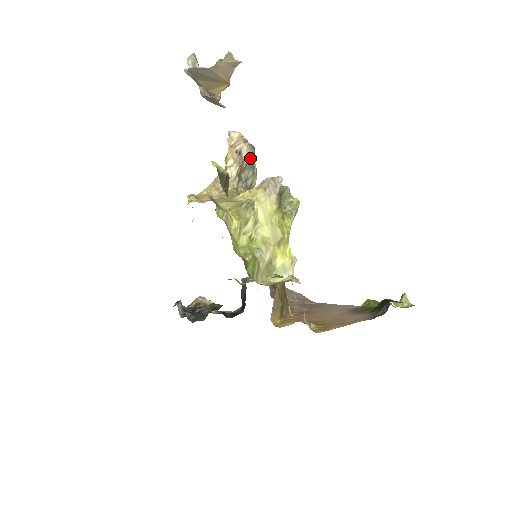
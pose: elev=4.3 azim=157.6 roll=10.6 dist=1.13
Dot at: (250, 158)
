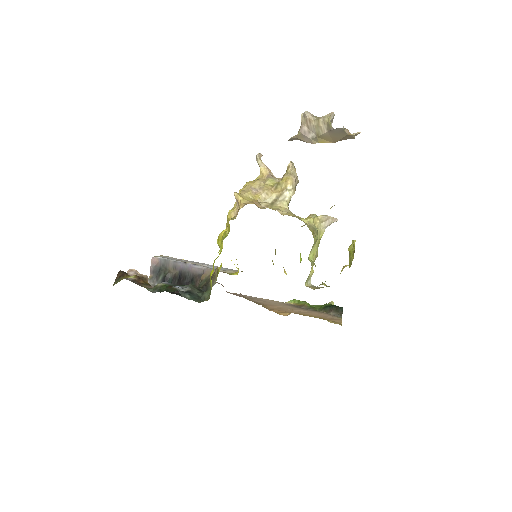
Dot at: (295, 187)
